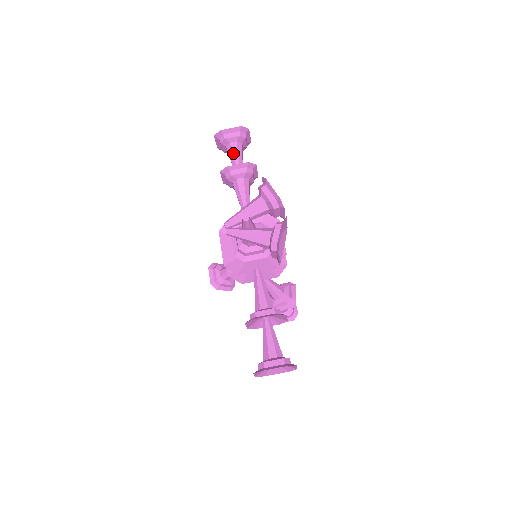
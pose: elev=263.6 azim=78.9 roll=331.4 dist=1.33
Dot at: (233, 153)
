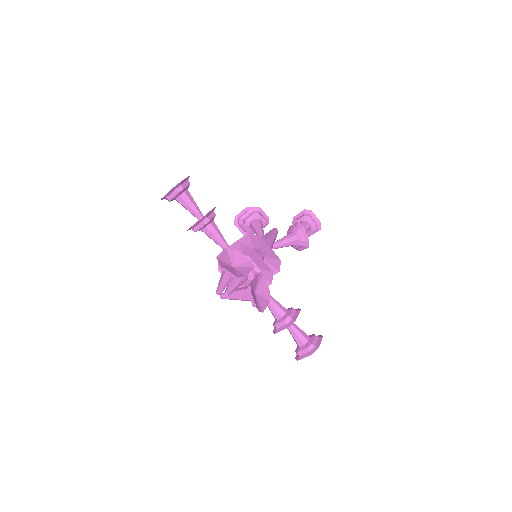
Dot at: (184, 206)
